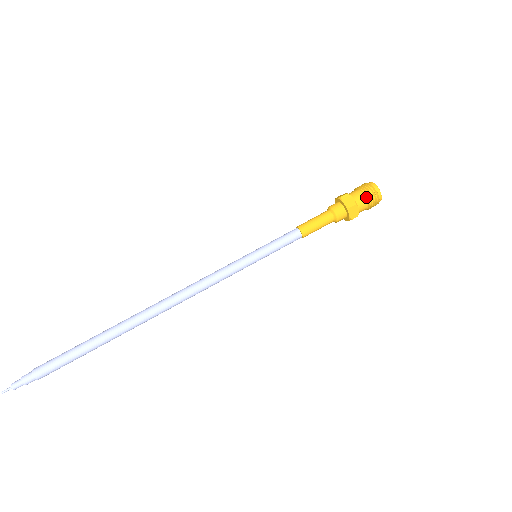
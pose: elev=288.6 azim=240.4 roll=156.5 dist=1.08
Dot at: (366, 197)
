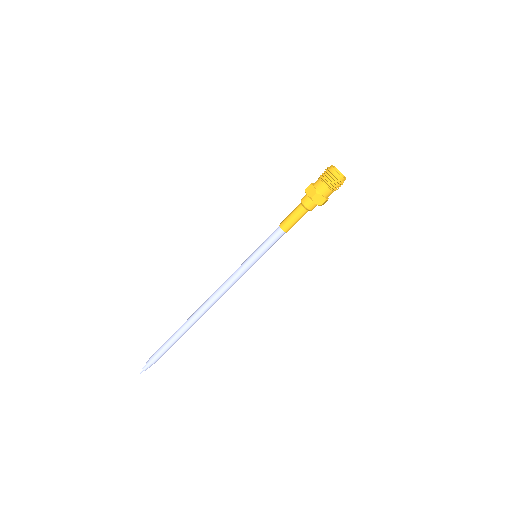
Dot at: (325, 183)
